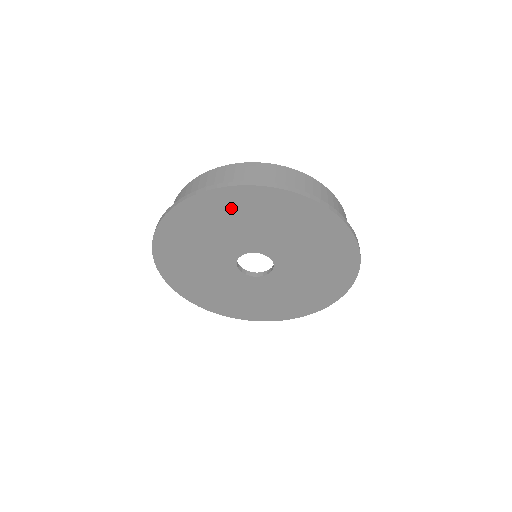
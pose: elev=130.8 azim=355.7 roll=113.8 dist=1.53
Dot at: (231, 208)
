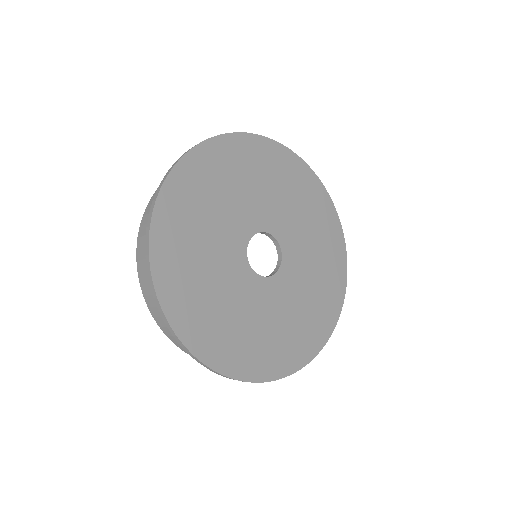
Dot at: (218, 169)
